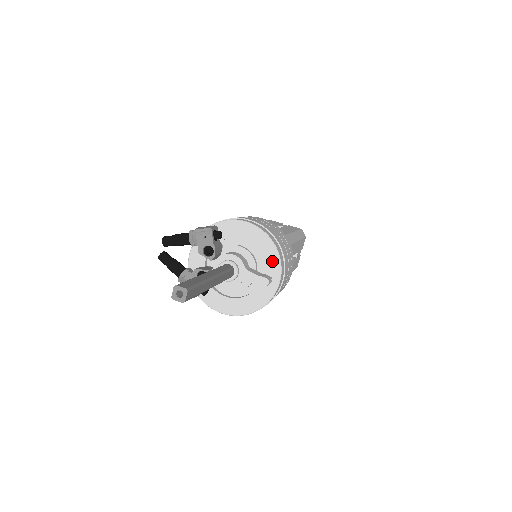
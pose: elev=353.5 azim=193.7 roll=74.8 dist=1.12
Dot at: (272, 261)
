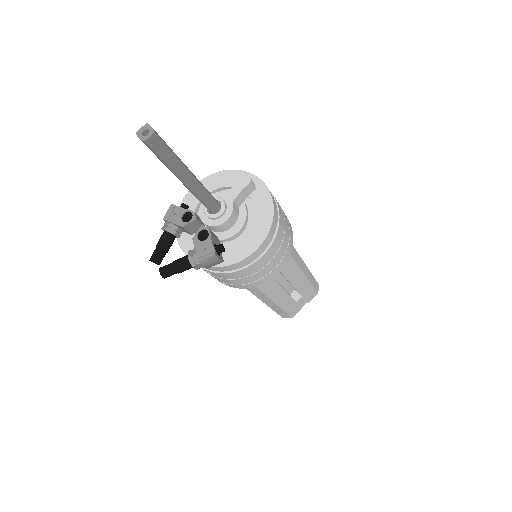
Dot at: (239, 178)
